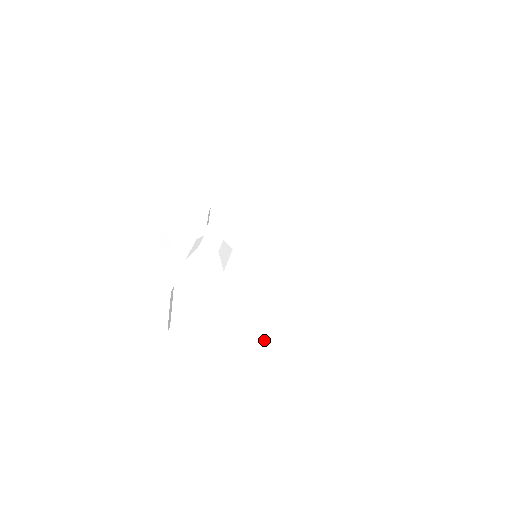
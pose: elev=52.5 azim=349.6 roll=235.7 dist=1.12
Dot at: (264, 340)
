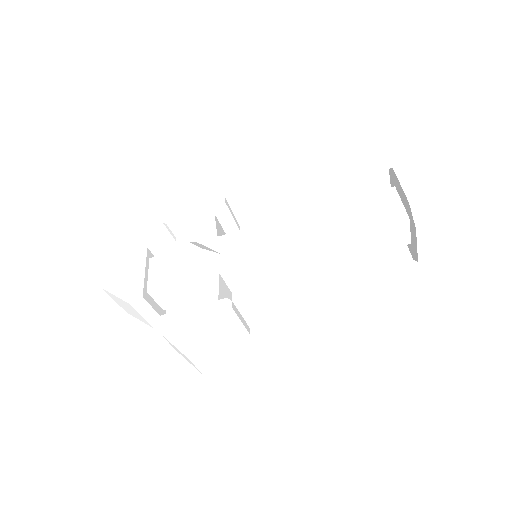
Dot at: (189, 360)
